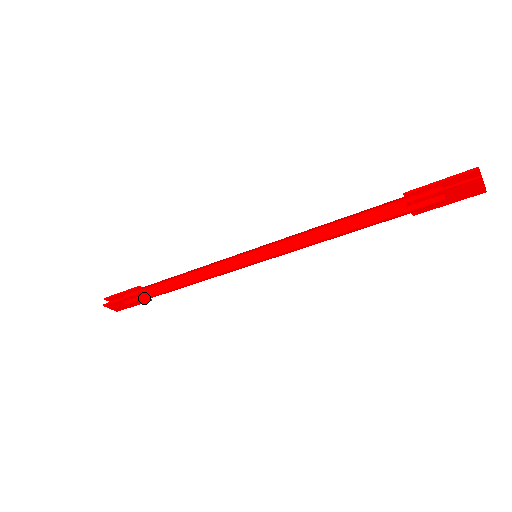
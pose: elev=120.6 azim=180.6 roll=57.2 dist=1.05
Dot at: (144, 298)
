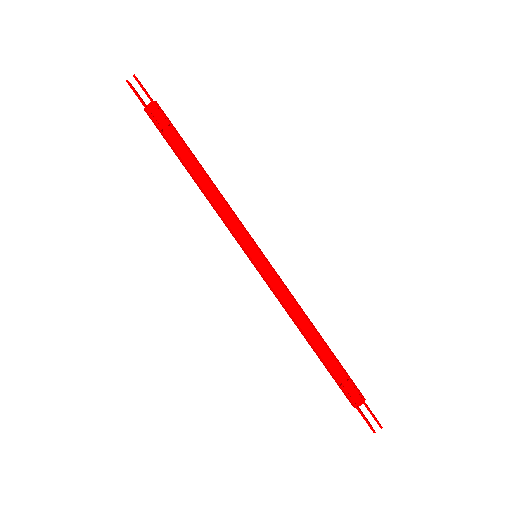
Dot at: (162, 134)
